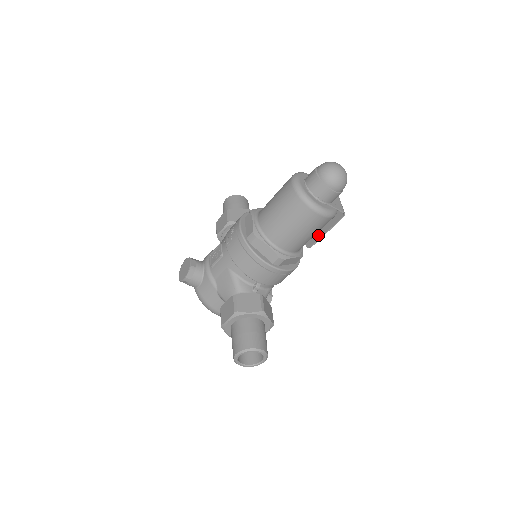
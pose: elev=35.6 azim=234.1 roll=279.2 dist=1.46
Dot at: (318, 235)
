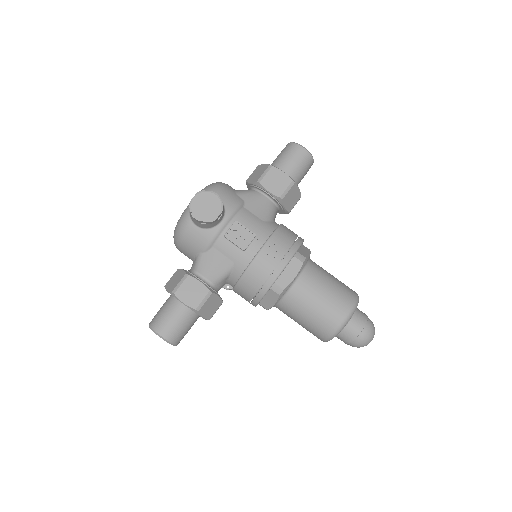
Dot at: occluded
